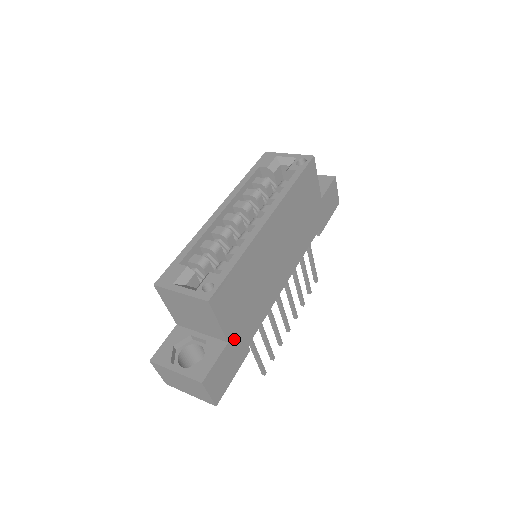
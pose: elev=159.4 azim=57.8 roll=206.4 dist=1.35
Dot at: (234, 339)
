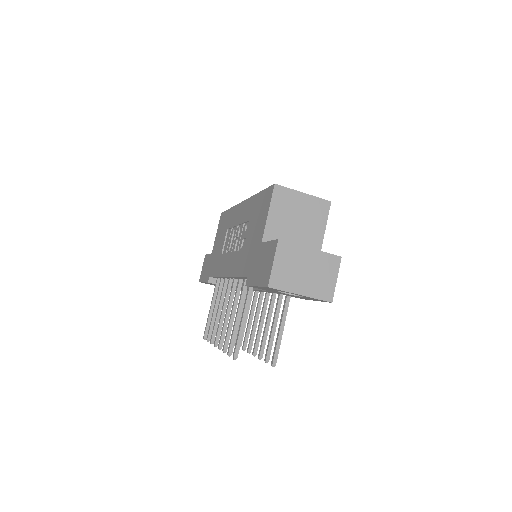
Dot at: occluded
